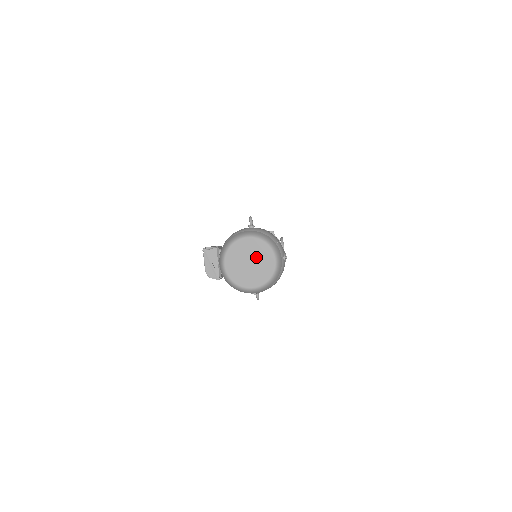
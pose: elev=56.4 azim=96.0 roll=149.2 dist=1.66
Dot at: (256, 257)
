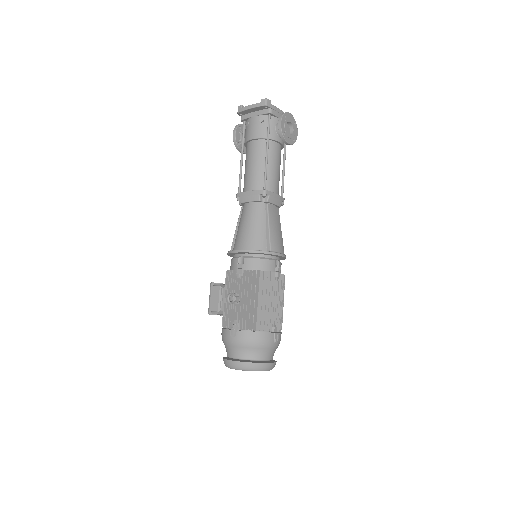
Dot at: occluded
